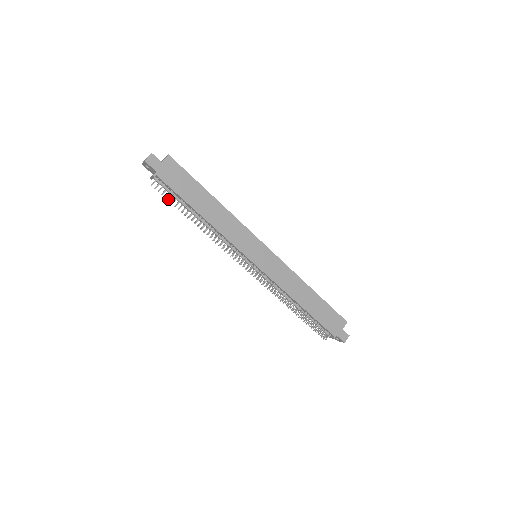
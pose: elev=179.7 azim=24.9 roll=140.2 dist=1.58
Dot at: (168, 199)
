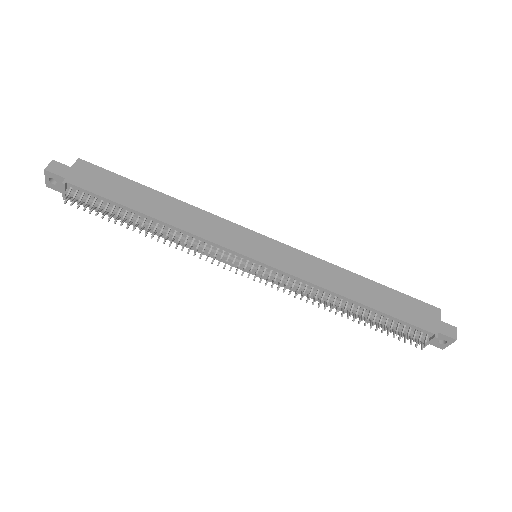
Dot at: occluded
